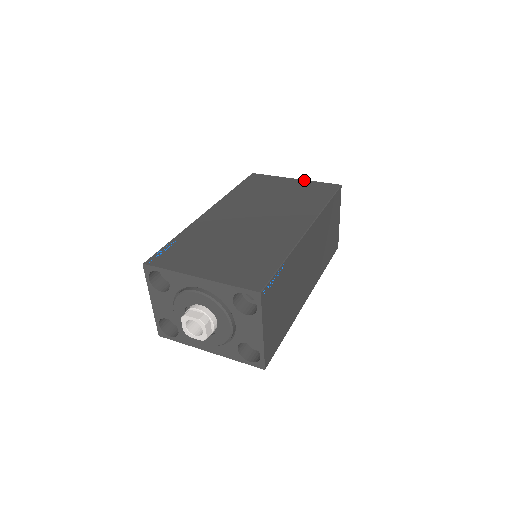
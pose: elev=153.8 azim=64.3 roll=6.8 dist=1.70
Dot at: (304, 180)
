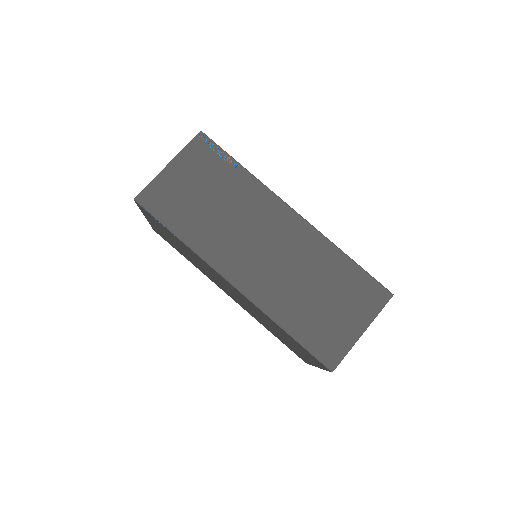
Dot at: occluded
